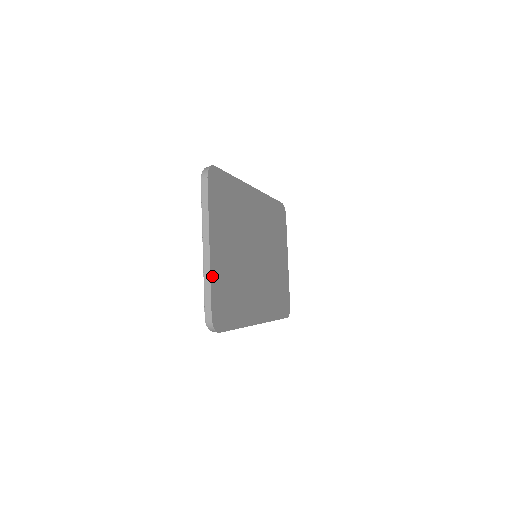
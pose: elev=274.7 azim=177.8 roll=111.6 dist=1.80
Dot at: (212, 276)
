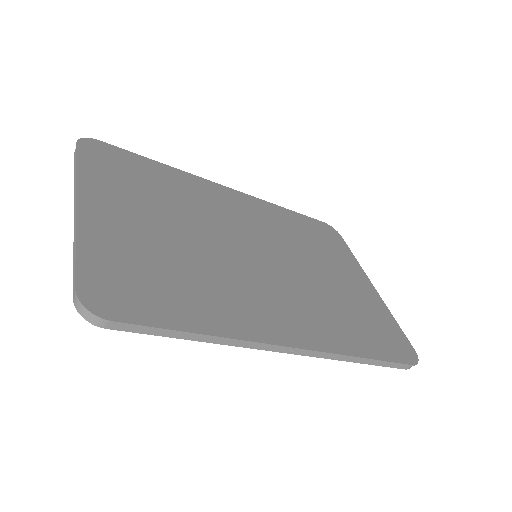
Dot at: (83, 237)
